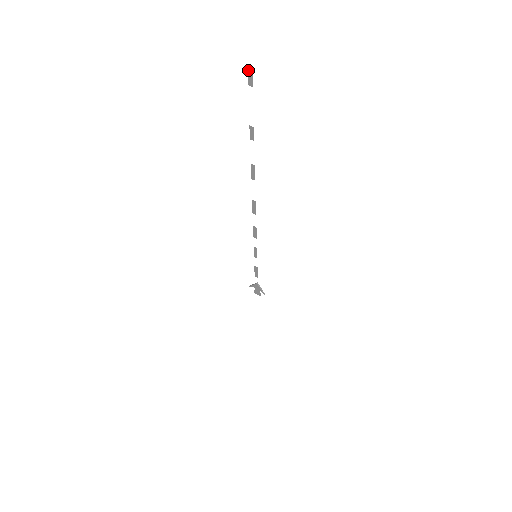
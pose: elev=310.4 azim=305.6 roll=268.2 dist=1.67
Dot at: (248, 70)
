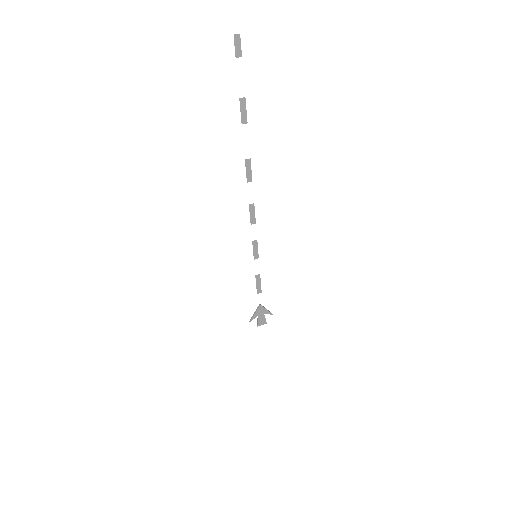
Dot at: out of frame
